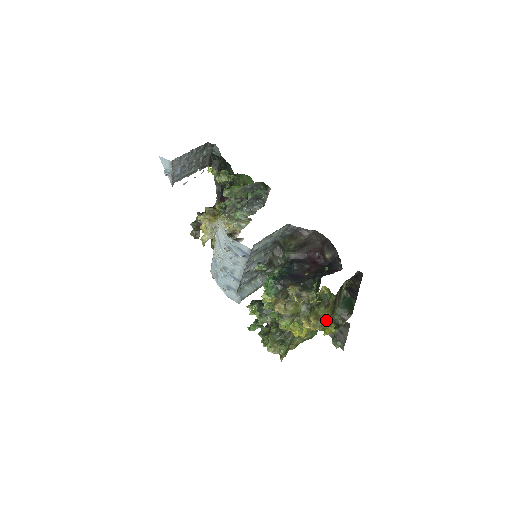
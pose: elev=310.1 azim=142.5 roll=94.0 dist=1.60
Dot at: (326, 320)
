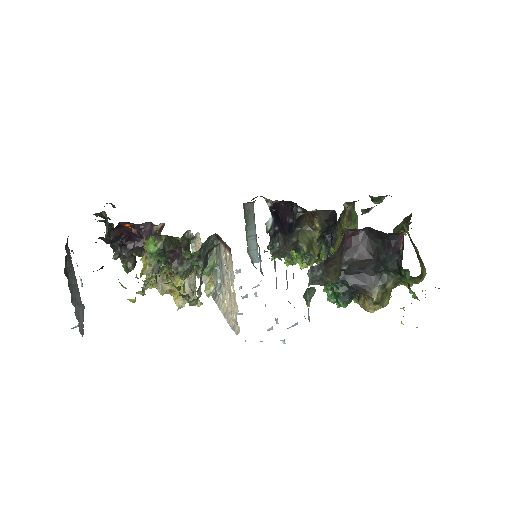
Dot at: occluded
